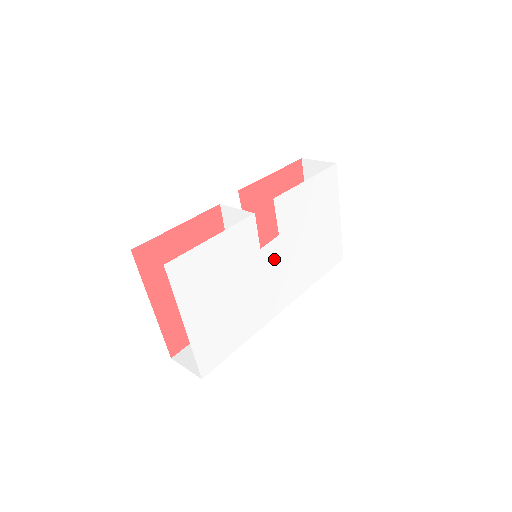
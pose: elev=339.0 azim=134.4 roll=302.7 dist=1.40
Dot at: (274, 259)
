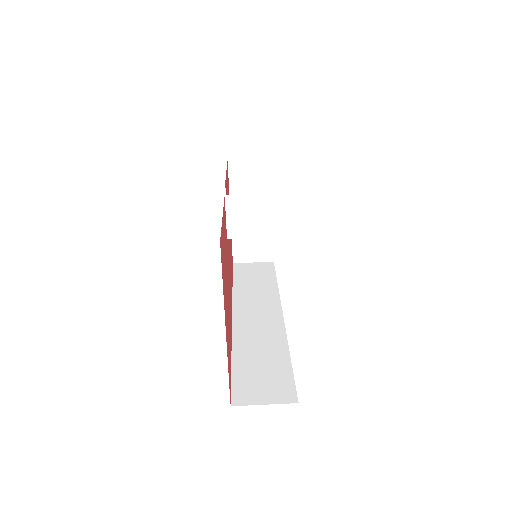
Dot at: occluded
